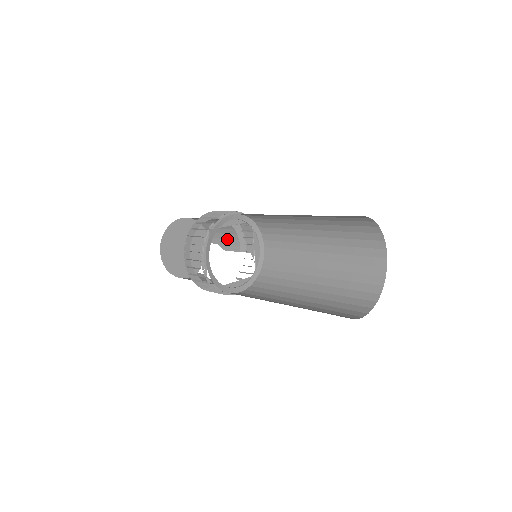
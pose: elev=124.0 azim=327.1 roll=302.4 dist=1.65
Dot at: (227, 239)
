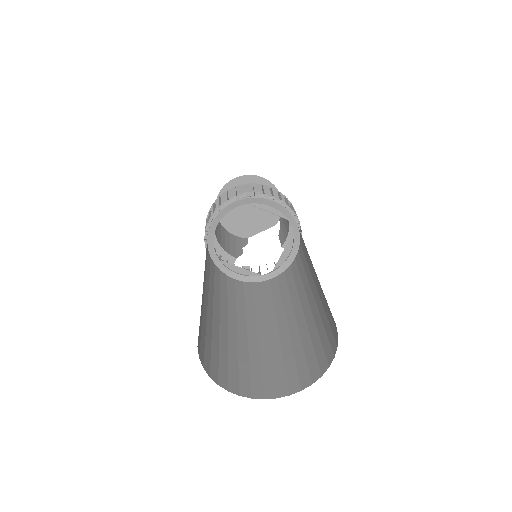
Dot at: (285, 226)
